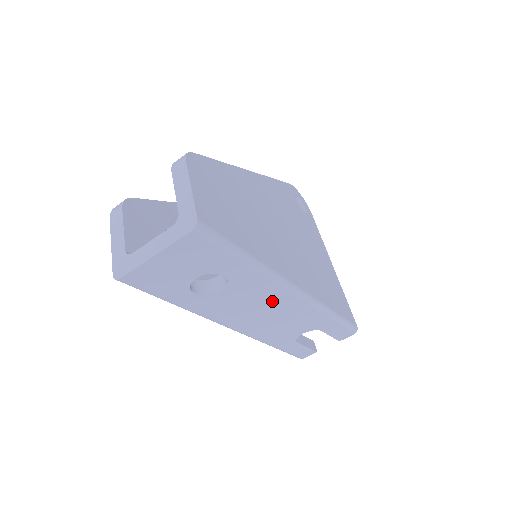
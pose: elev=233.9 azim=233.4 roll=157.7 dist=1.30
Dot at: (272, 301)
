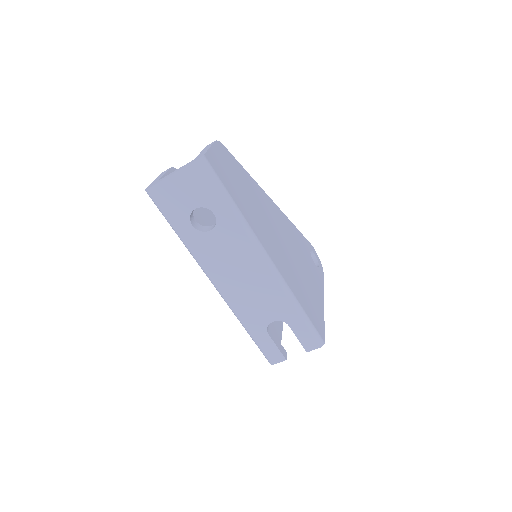
Dot at: (247, 261)
